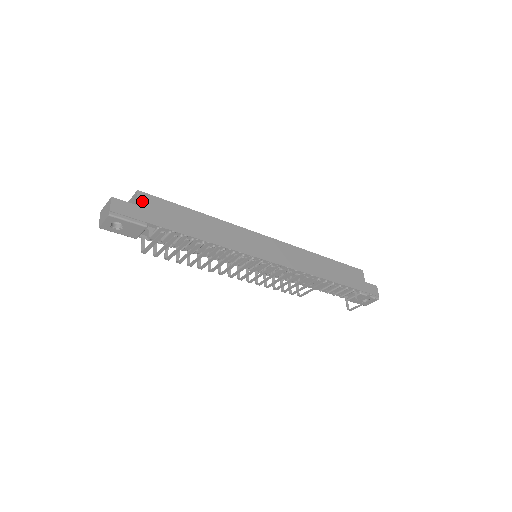
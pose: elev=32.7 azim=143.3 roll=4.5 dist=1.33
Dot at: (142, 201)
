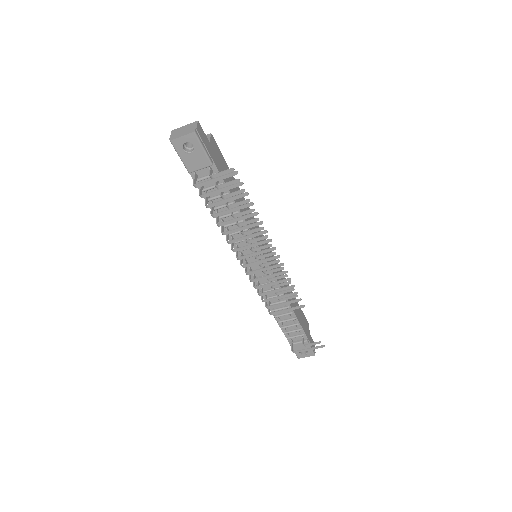
Dot at: (213, 143)
